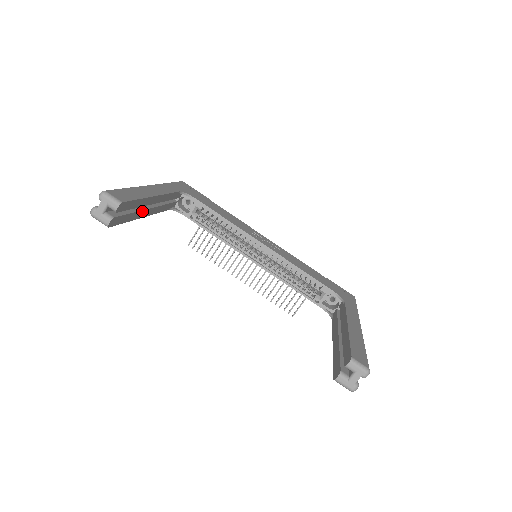
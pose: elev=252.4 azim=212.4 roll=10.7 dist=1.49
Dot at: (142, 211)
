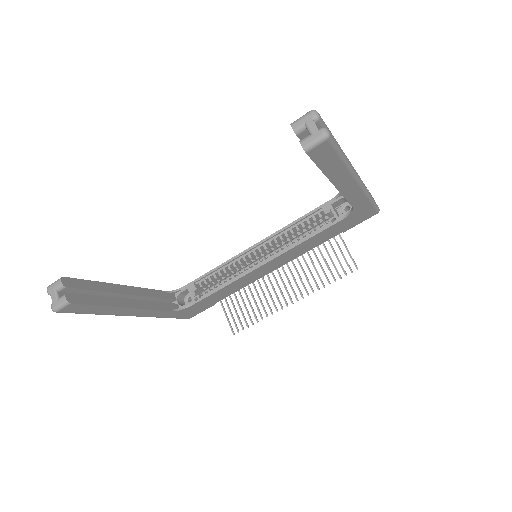
Dot at: (118, 299)
